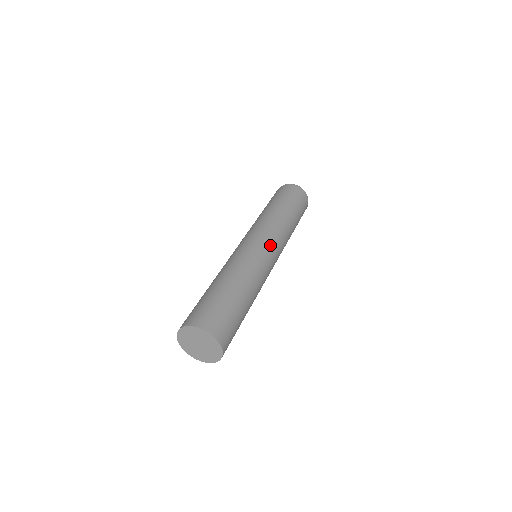
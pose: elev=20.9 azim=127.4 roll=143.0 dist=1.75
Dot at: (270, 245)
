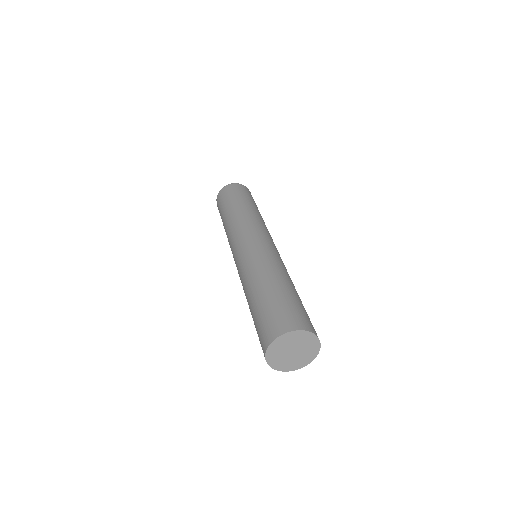
Dot at: occluded
